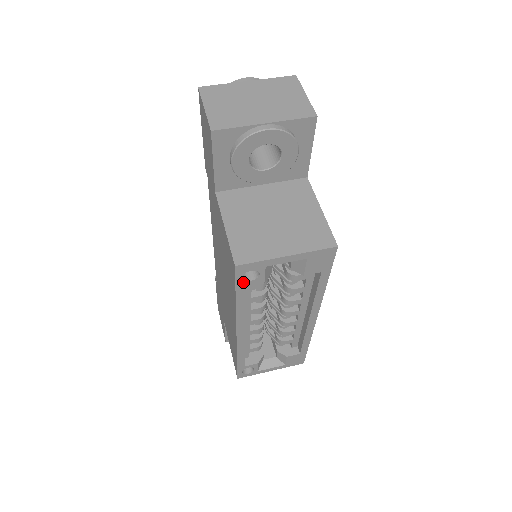
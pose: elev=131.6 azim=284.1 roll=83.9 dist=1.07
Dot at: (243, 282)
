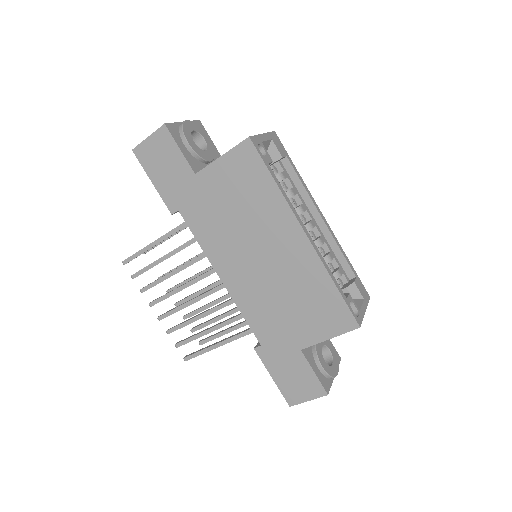
Dot at: (263, 157)
